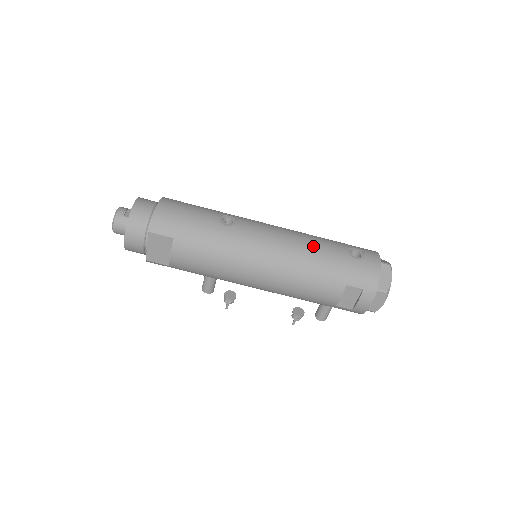
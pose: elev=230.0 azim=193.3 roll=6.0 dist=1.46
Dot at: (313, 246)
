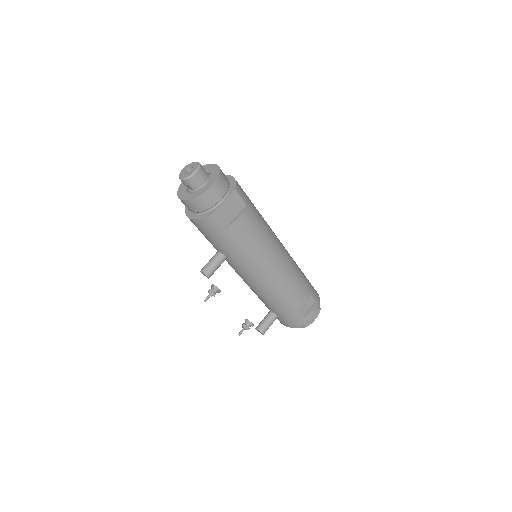
Dot at: occluded
